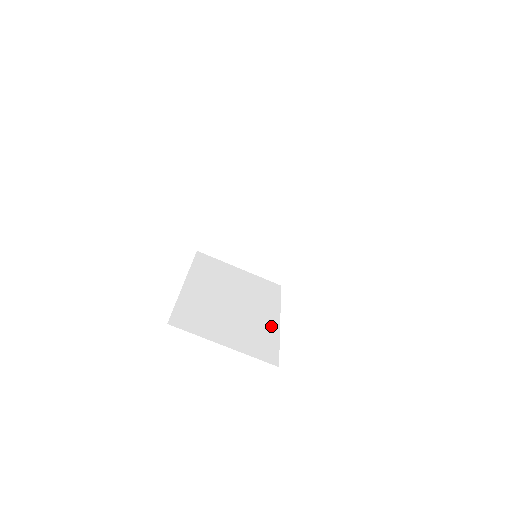
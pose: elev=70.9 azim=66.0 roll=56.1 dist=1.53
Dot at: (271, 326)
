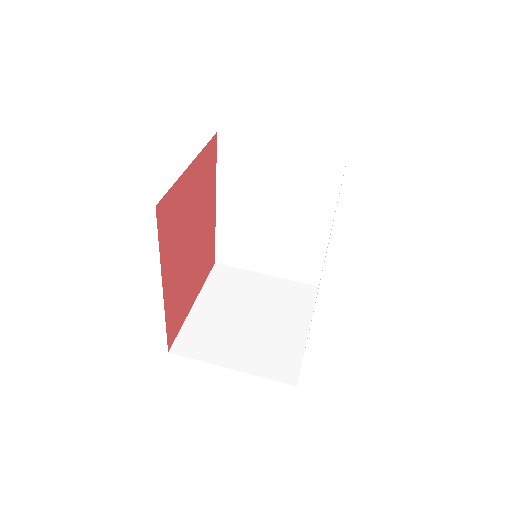
Dot at: occluded
